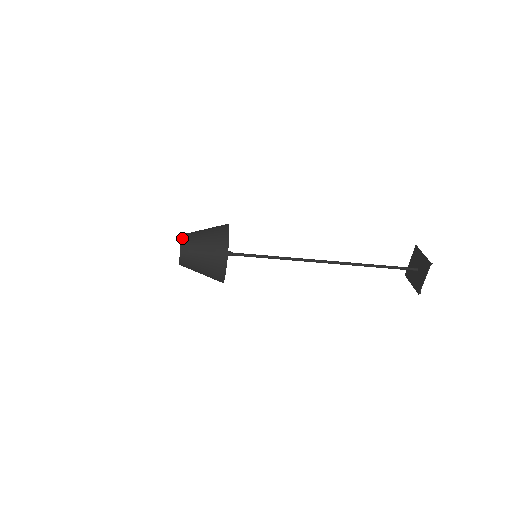
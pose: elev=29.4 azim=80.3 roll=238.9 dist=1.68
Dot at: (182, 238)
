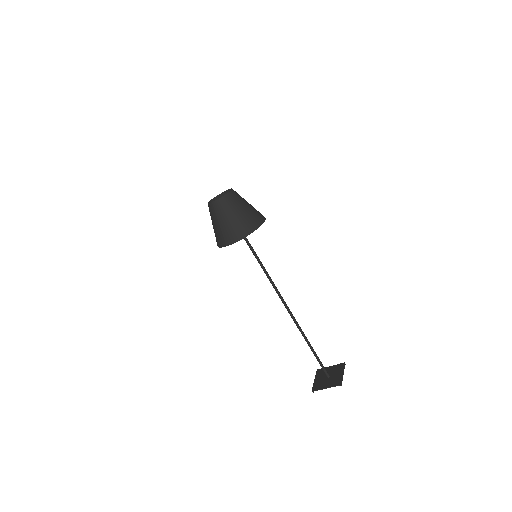
Dot at: (231, 192)
